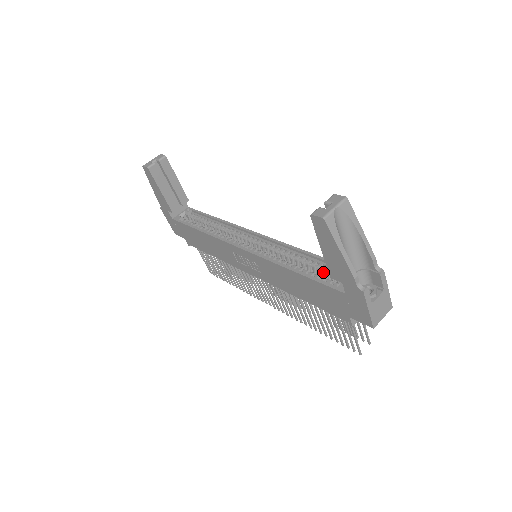
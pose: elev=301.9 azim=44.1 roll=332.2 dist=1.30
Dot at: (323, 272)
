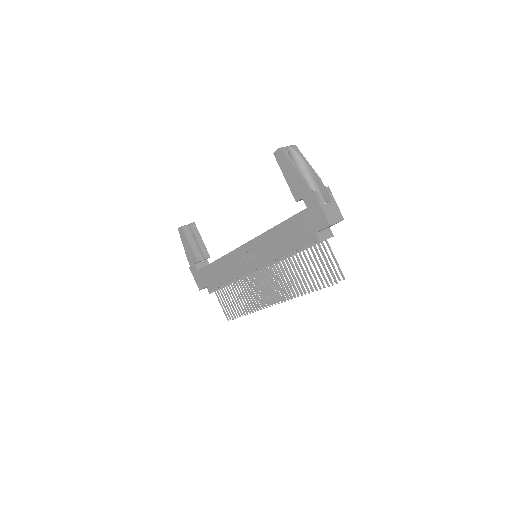
Dot at: occluded
